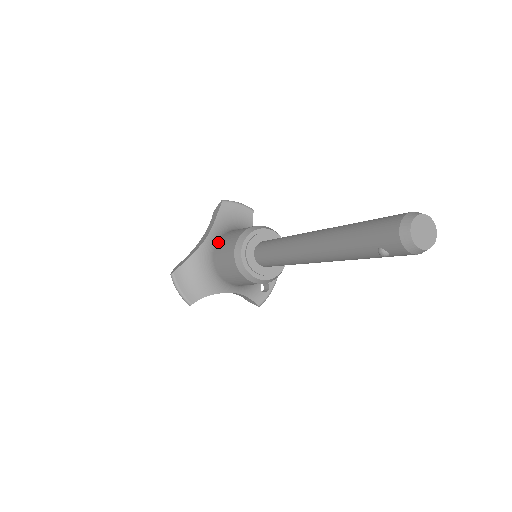
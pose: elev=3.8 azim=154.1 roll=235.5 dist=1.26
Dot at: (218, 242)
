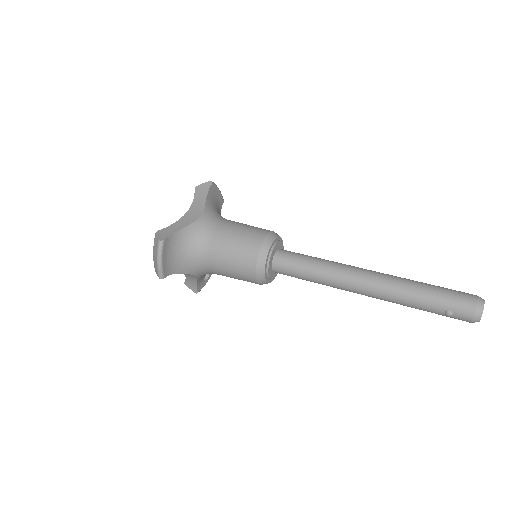
Dot at: (221, 228)
